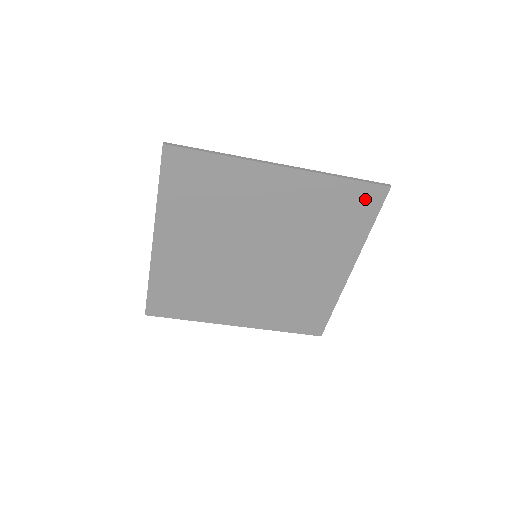
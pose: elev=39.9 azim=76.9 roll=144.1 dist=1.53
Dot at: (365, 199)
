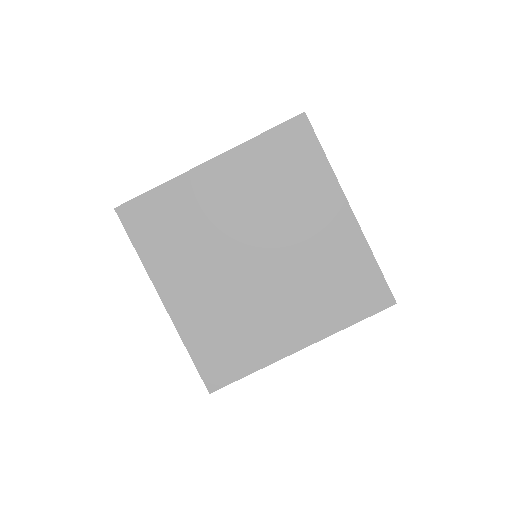
Dot at: (295, 137)
